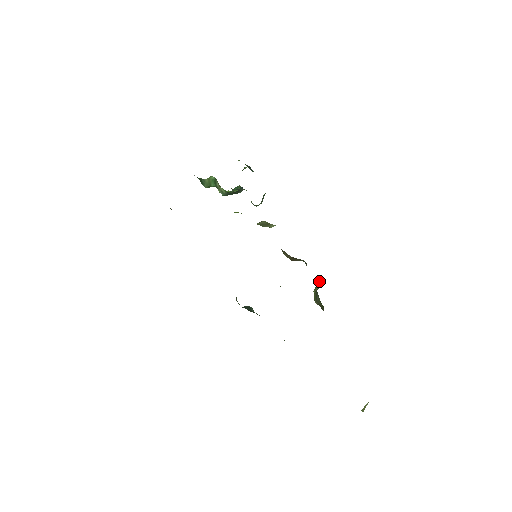
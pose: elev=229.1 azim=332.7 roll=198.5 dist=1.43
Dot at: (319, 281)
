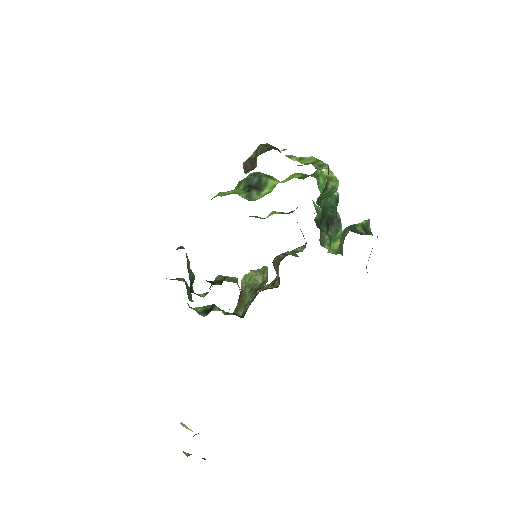
Dot at: occluded
